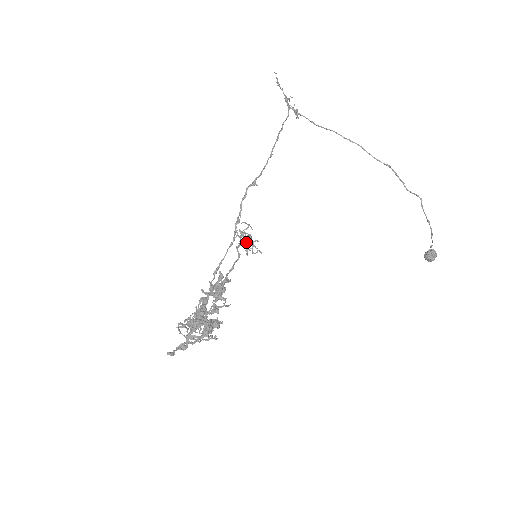
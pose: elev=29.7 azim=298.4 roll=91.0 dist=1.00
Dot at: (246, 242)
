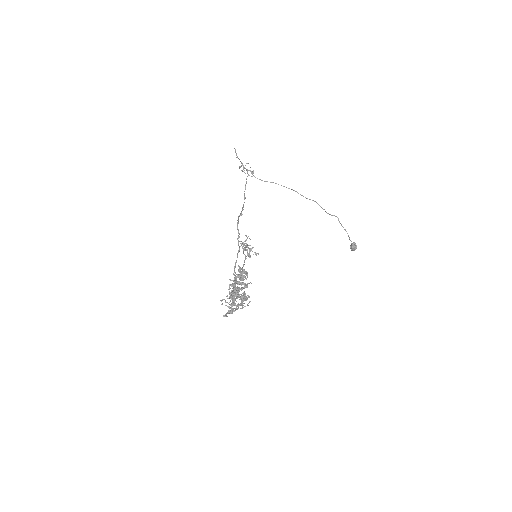
Dot at: (246, 249)
